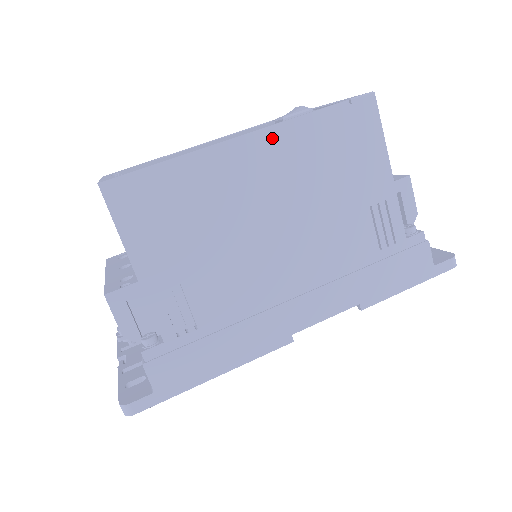
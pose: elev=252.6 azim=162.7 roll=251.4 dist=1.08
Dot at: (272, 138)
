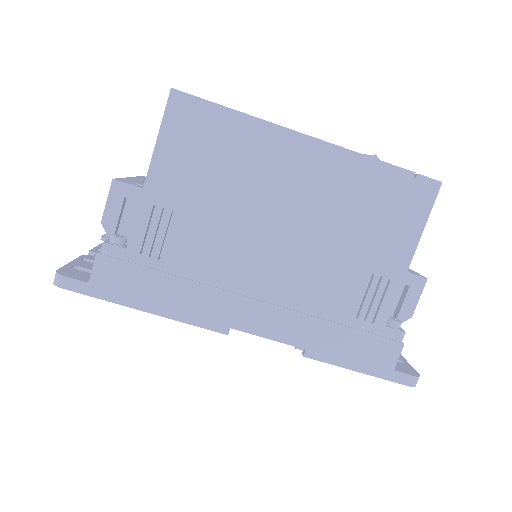
Dot at: (330, 156)
